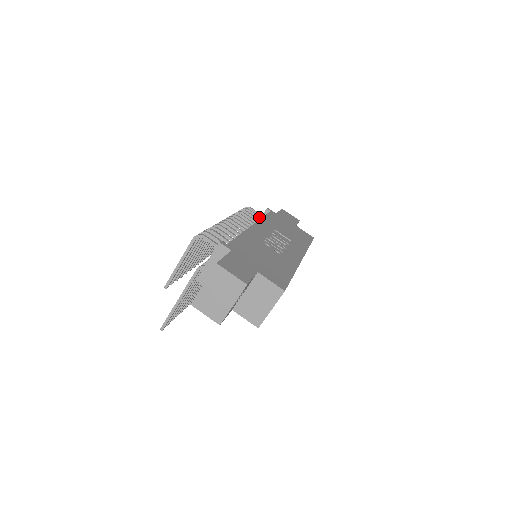
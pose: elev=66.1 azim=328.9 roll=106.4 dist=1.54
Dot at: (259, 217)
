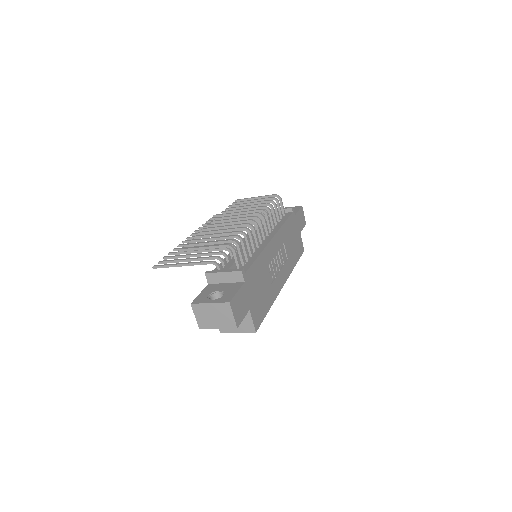
Dot at: (281, 214)
